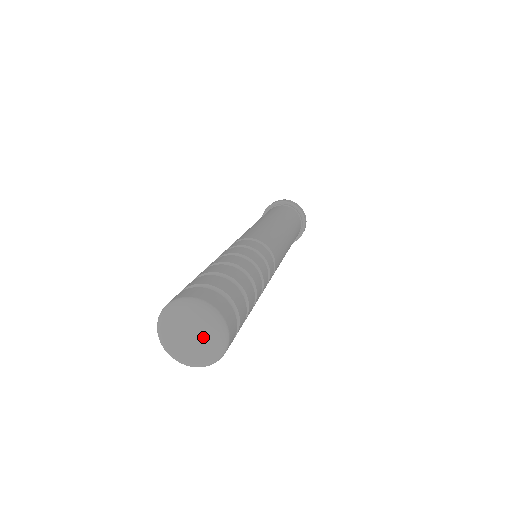
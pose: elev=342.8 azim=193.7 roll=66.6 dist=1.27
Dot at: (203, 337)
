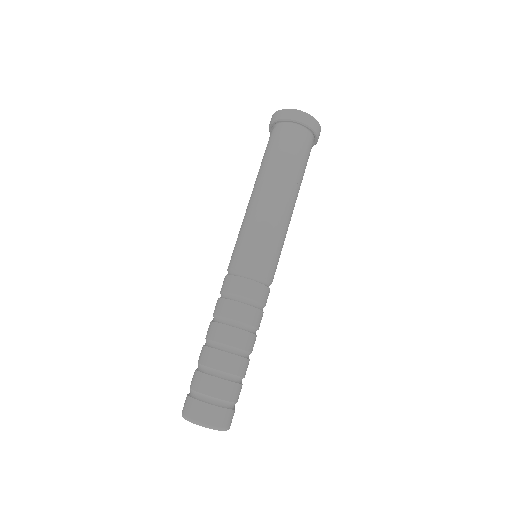
Dot at: occluded
